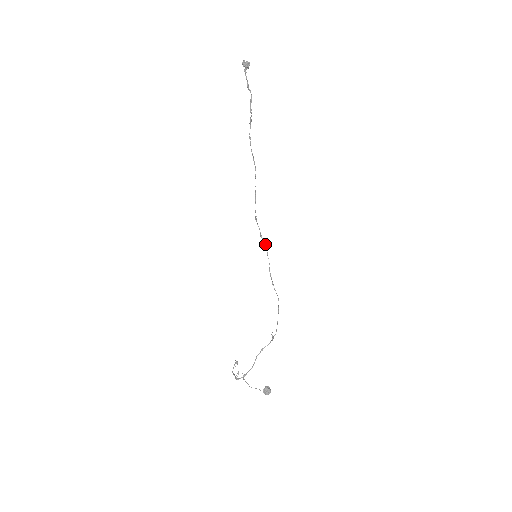
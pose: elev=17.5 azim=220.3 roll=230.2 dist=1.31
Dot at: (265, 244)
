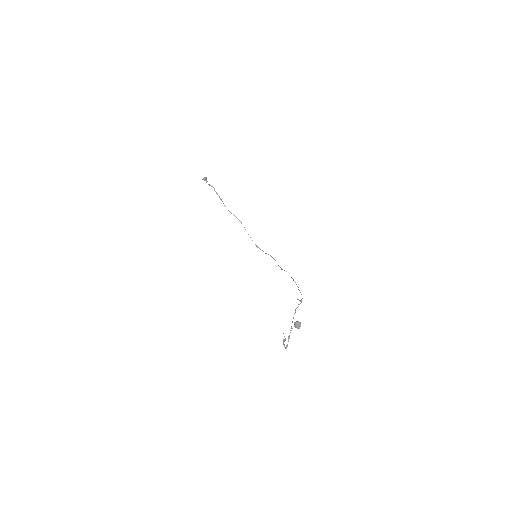
Dot at: occluded
